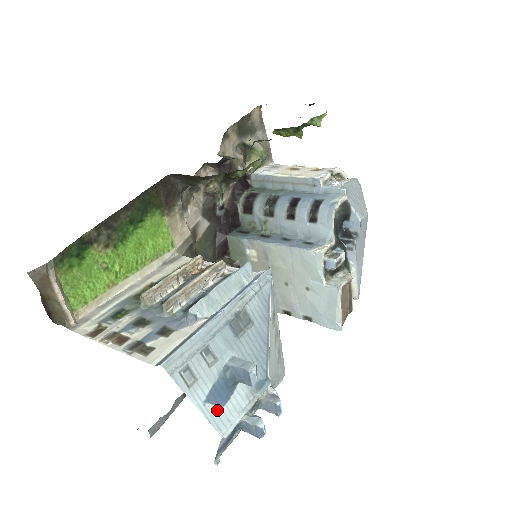
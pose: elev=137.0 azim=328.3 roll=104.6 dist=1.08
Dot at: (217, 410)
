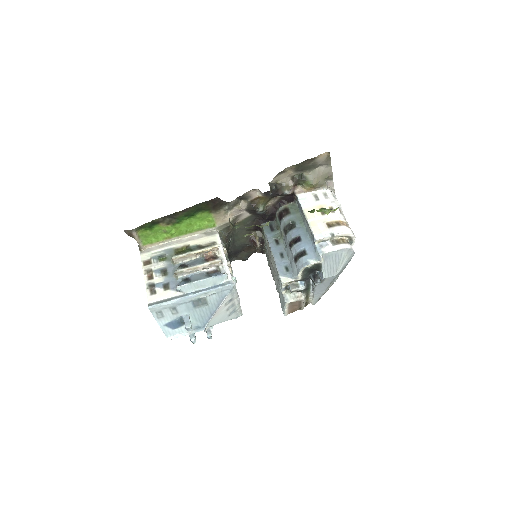
Dot at: (169, 330)
